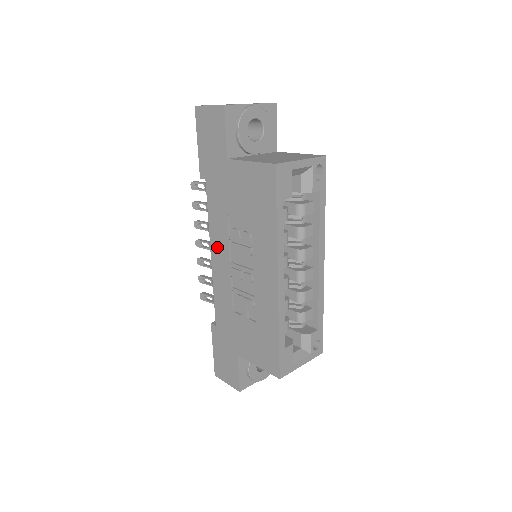
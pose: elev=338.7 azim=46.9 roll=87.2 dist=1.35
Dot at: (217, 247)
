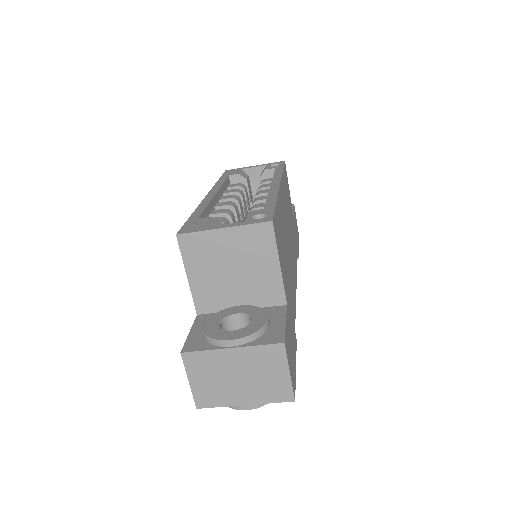
Dot at: occluded
